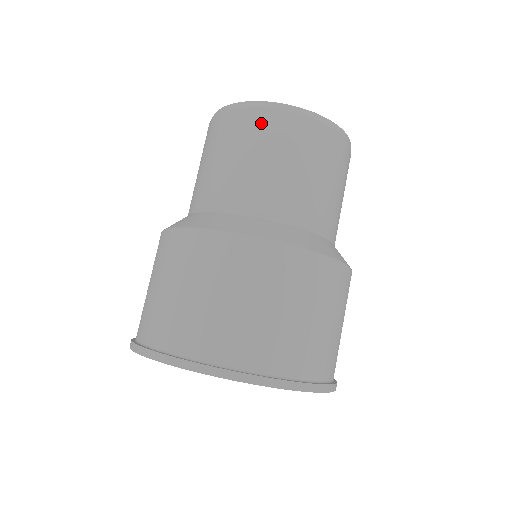
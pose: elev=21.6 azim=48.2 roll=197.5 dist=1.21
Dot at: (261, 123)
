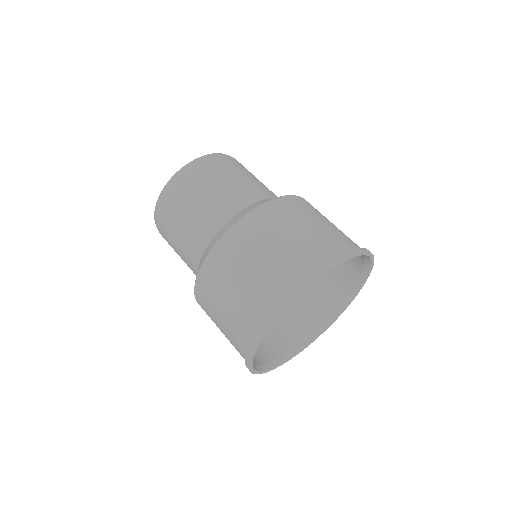
Dot at: (214, 164)
